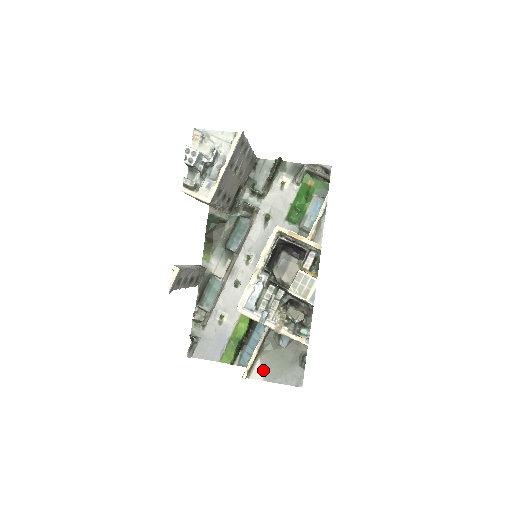
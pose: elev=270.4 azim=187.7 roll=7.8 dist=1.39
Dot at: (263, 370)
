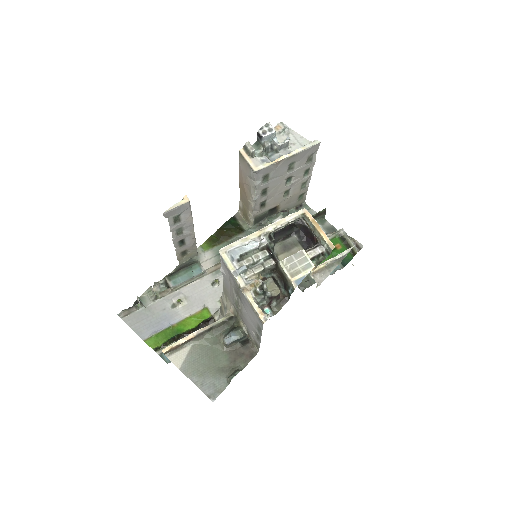
Dot at: (187, 358)
